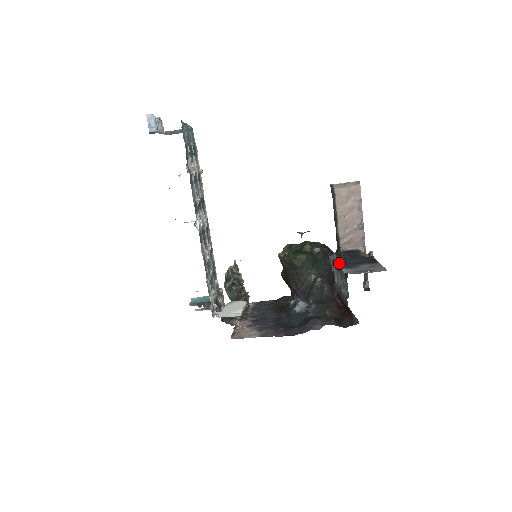
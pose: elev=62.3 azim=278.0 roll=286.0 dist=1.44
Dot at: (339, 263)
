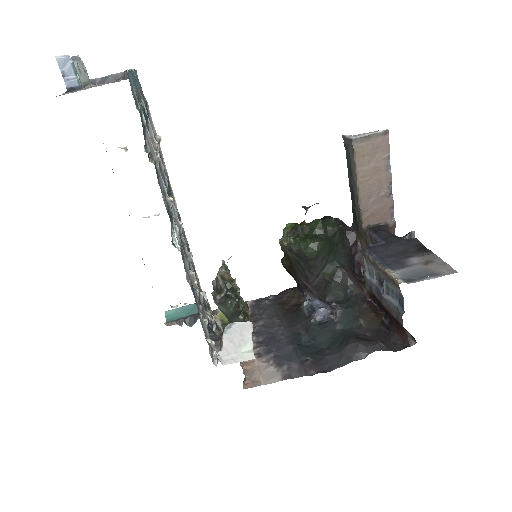
Dot at: (376, 257)
